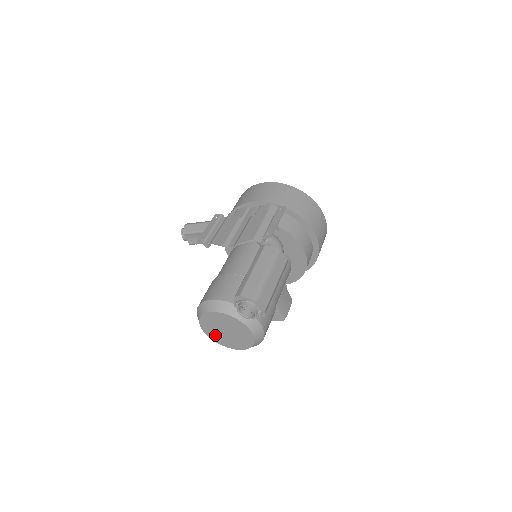
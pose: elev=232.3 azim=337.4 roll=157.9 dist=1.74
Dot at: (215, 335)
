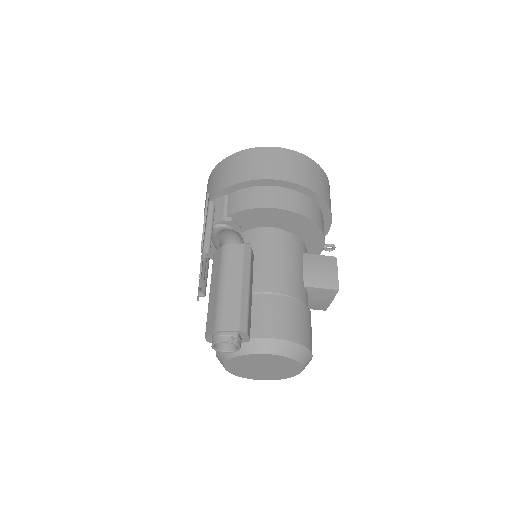
Dot at: (268, 376)
